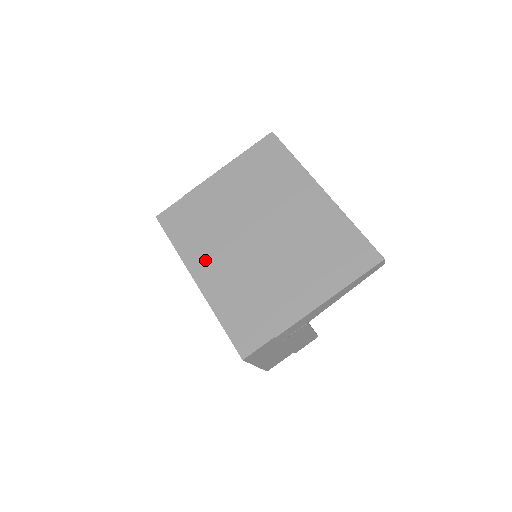
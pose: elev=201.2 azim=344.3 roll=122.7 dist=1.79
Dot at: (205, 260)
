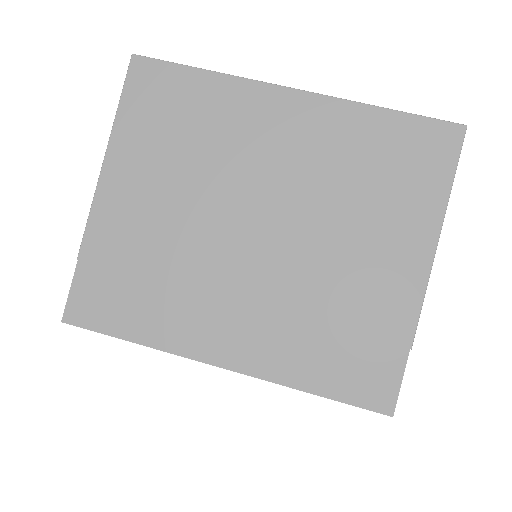
Dot at: (206, 325)
